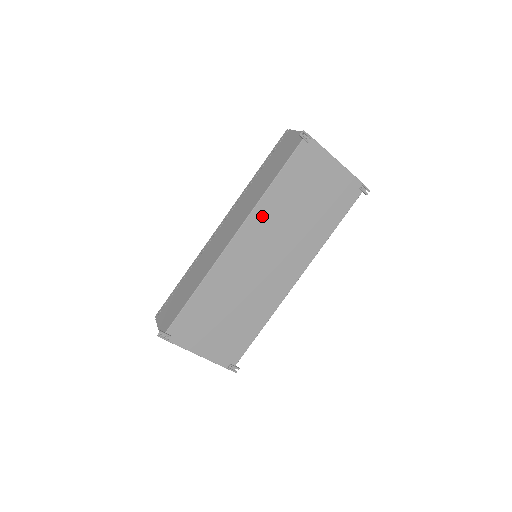
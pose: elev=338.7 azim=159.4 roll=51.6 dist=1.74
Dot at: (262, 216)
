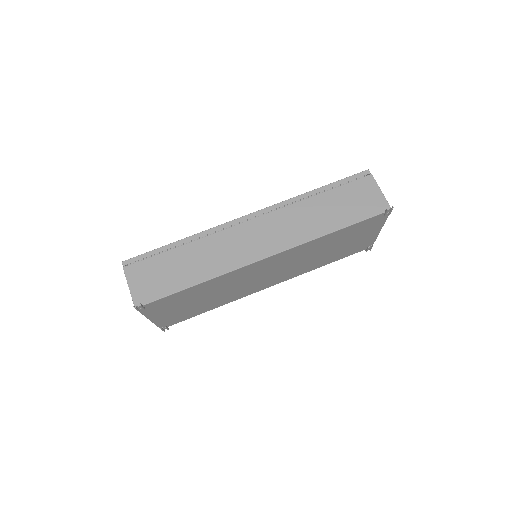
Dot at: (301, 249)
